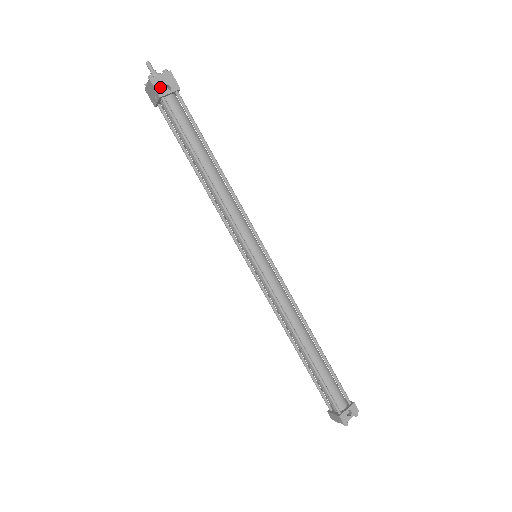
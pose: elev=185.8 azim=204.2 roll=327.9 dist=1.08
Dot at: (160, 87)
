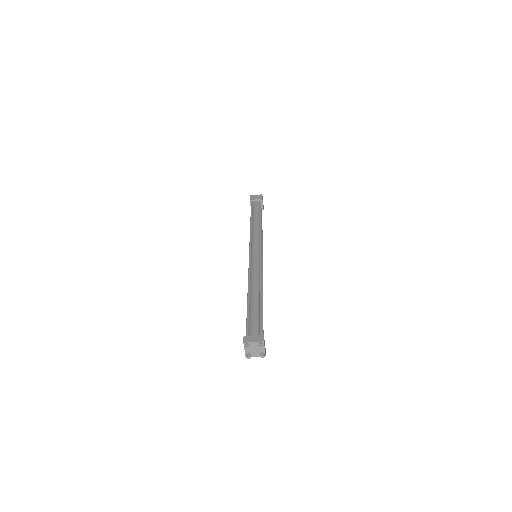
Dot at: occluded
